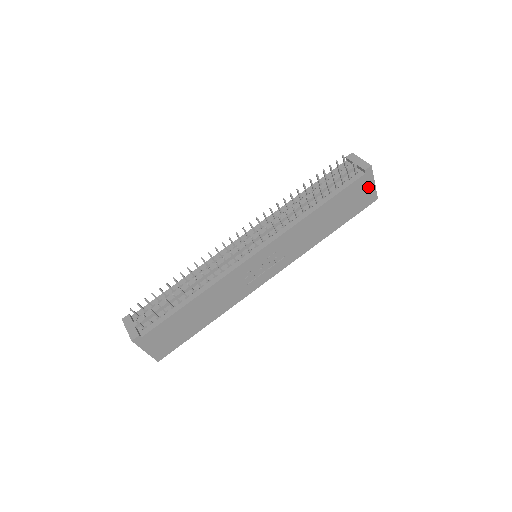
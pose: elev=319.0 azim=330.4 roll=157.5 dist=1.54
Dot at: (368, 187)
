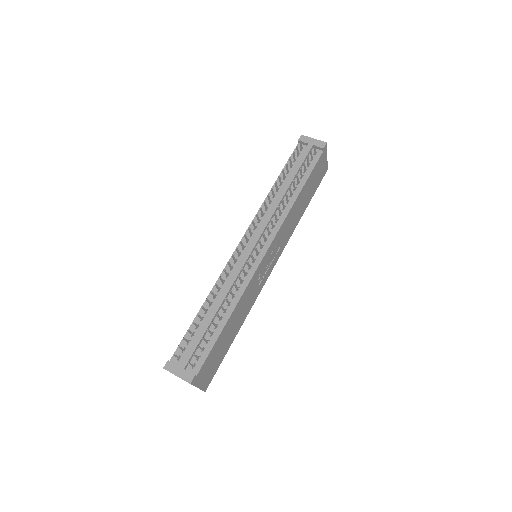
Dot at: (324, 162)
